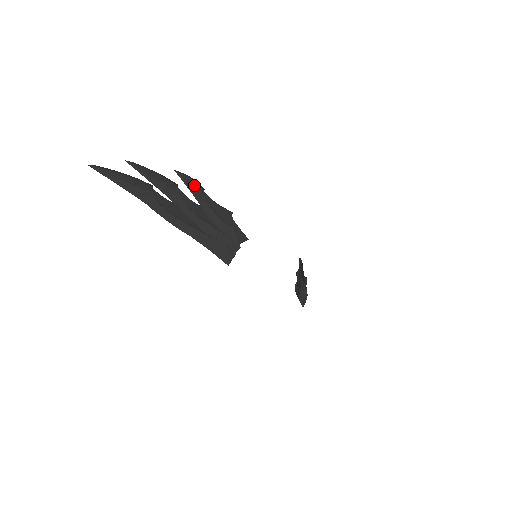
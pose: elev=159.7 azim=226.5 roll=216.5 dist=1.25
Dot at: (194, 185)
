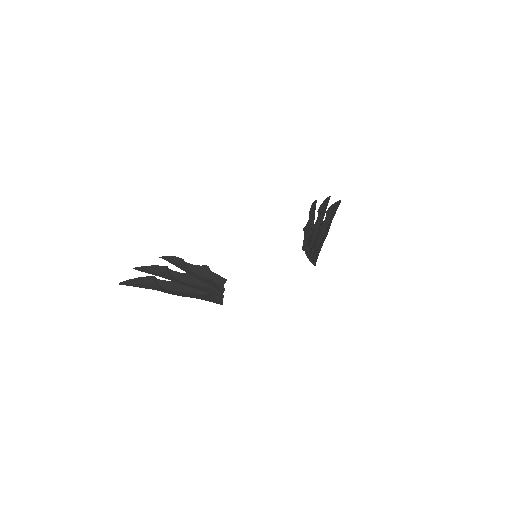
Dot at: (176, 261)
